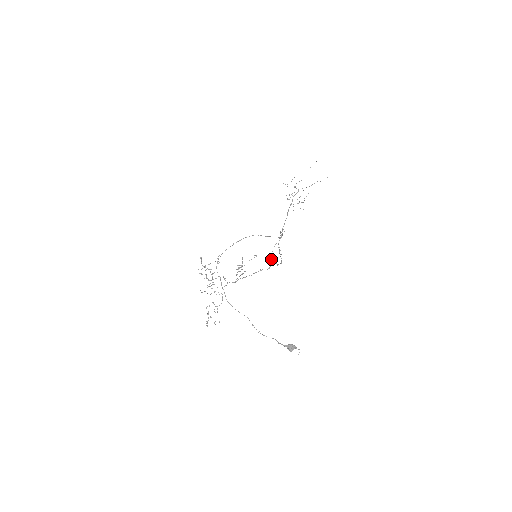
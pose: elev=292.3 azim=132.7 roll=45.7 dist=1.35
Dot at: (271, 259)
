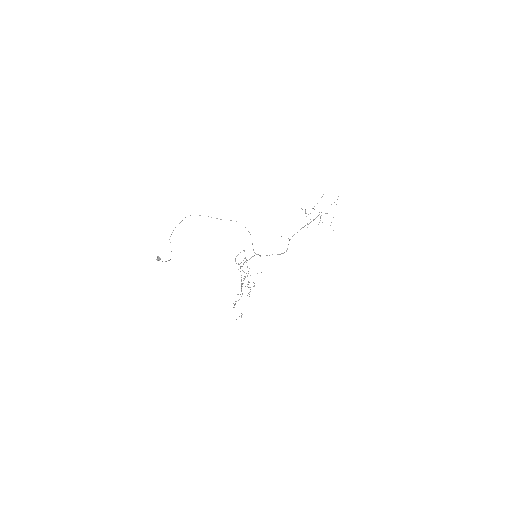
Dot at: occluded
